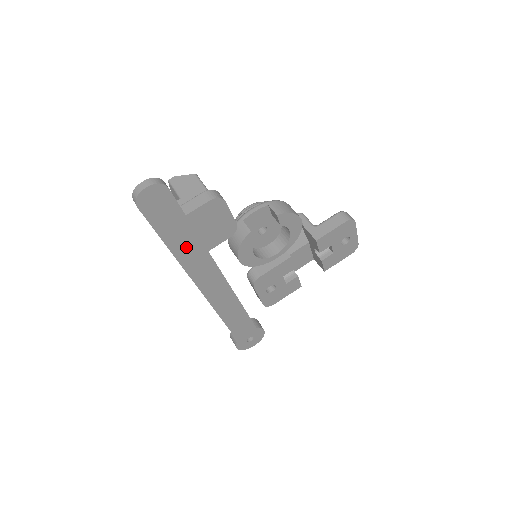
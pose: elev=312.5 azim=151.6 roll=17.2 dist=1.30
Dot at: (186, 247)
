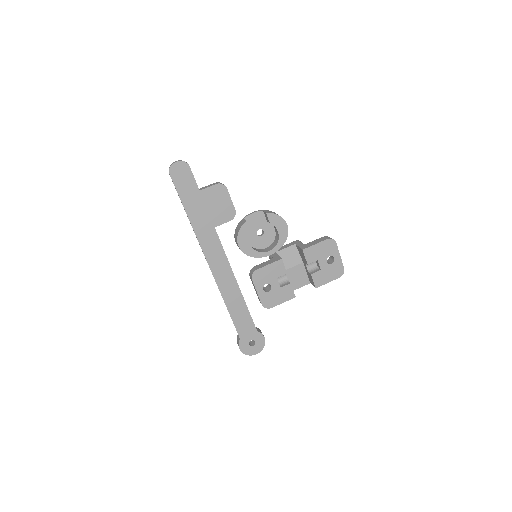
Dot at: (199, 218)
